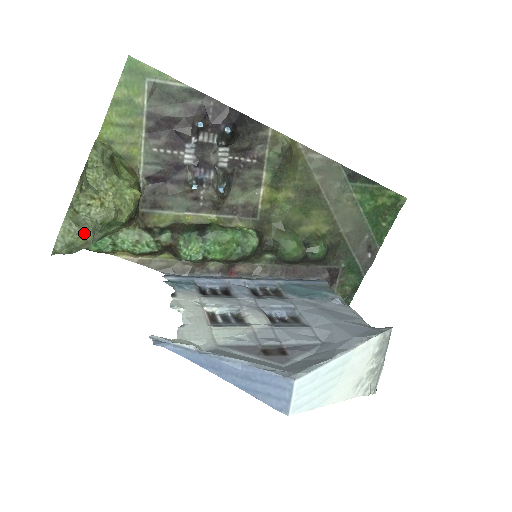
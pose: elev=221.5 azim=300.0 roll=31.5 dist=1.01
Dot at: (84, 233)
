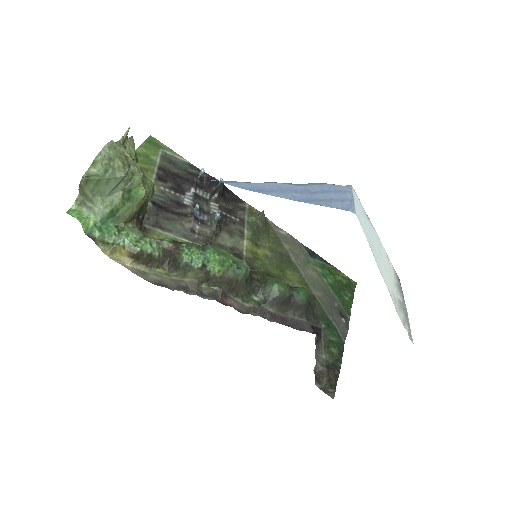
Dot at: (124, 158)
